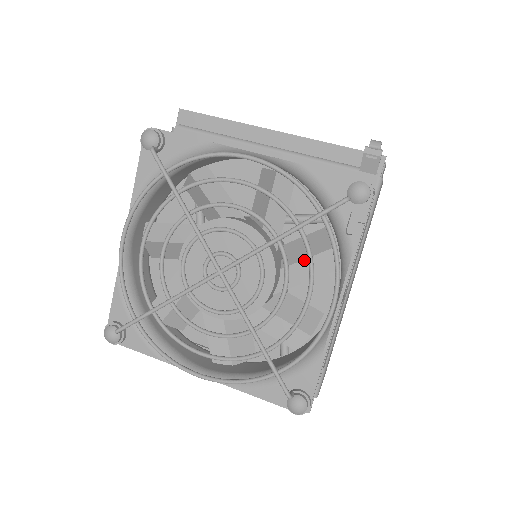
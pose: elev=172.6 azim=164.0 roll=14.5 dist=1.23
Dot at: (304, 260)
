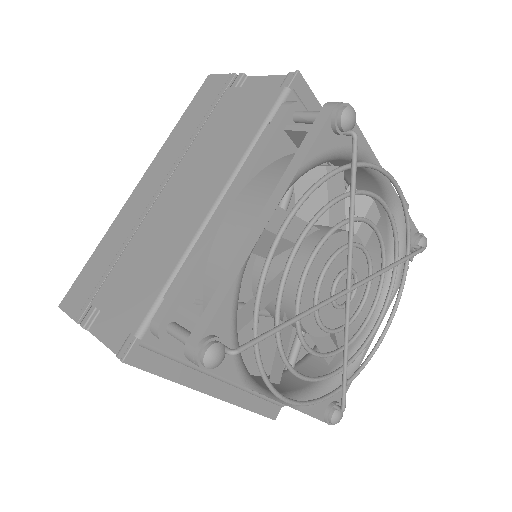
Dot at: occluded
